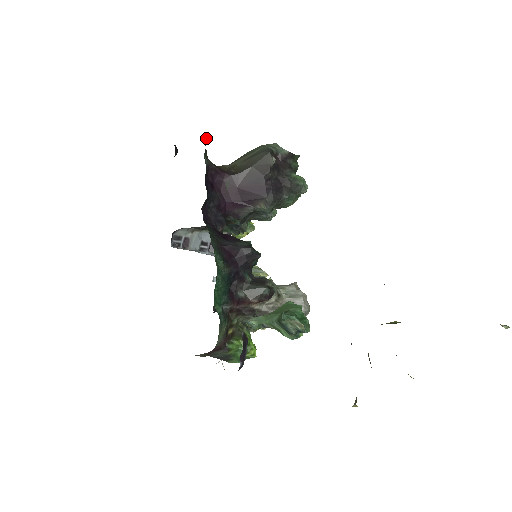
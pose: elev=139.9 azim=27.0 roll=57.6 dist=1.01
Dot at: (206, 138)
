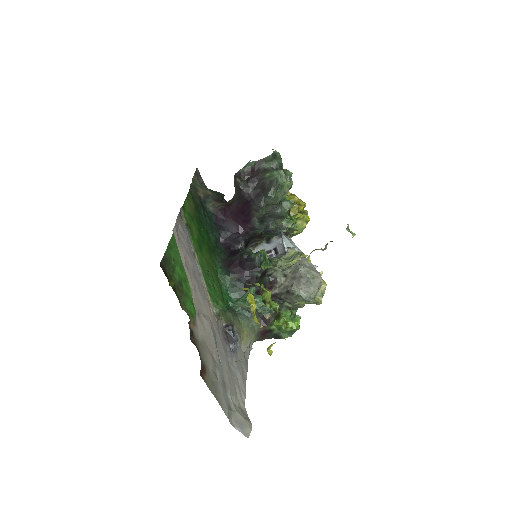
Dot at: (202, 195)
